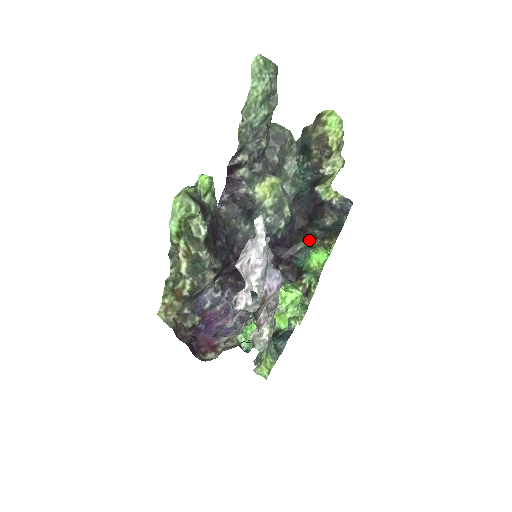
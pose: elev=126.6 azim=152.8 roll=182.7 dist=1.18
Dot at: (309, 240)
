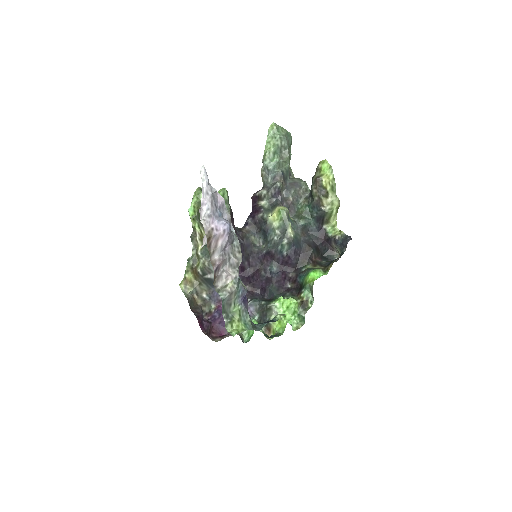
Dot at: (313, 265)
